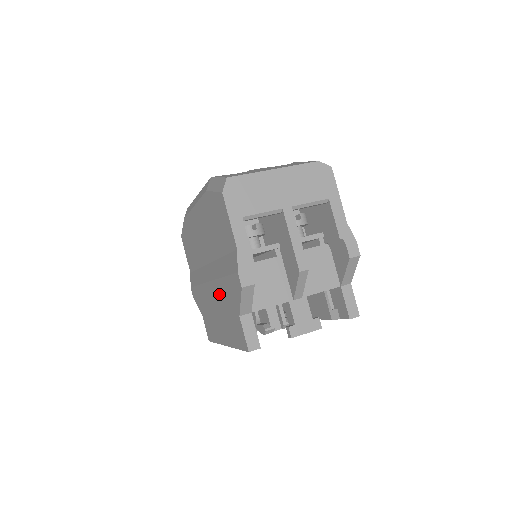
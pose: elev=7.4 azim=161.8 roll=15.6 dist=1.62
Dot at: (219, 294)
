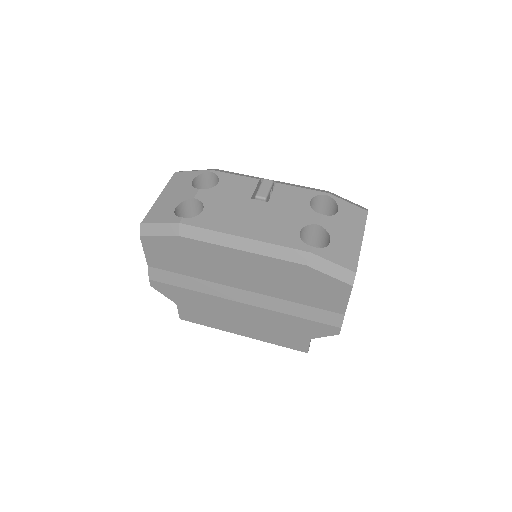
Dot at: (268, 317)
